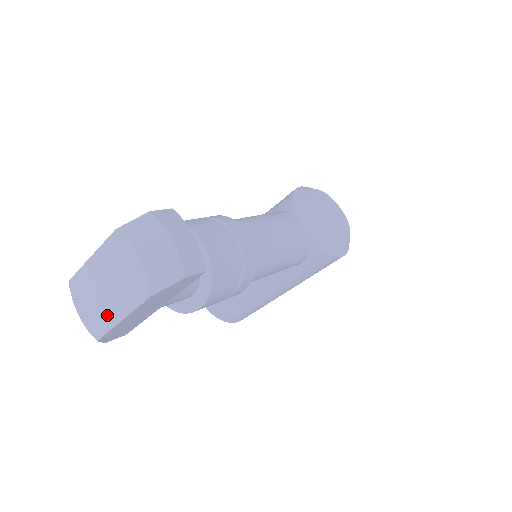
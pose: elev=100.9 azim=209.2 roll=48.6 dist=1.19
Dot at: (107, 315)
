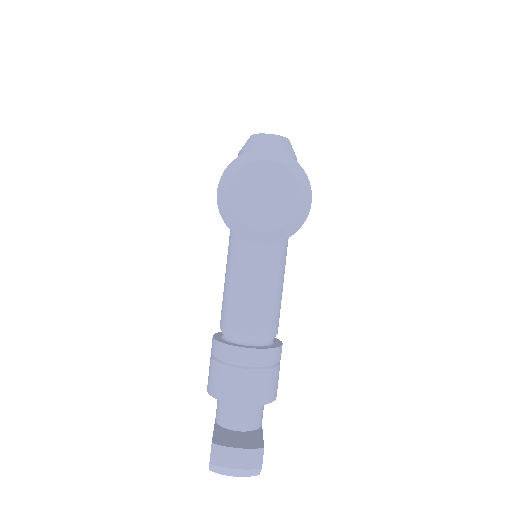
Dot at: occluded
